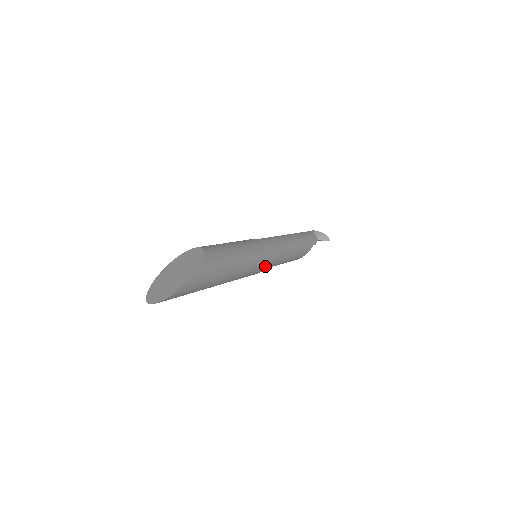
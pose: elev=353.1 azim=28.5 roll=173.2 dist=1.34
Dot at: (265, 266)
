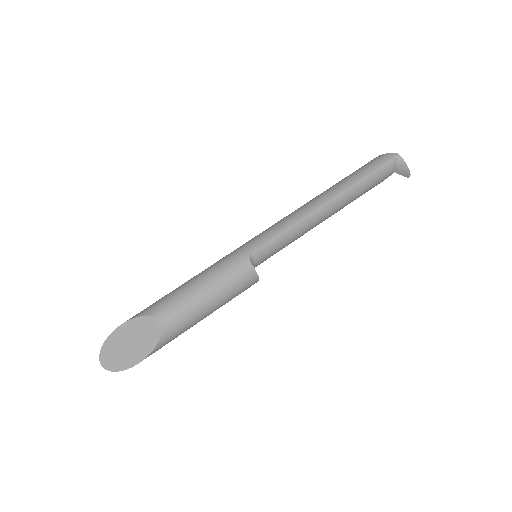
Dot at: occluded
